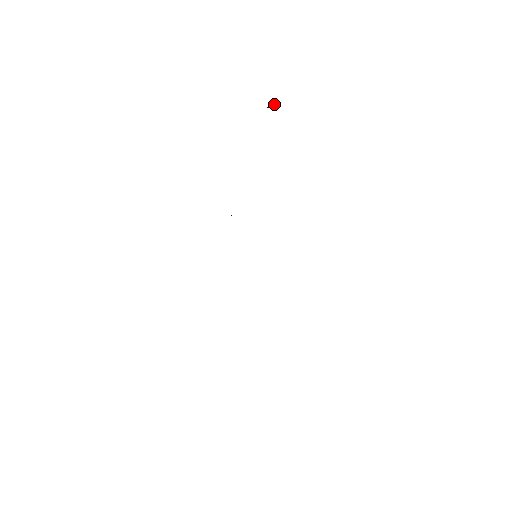
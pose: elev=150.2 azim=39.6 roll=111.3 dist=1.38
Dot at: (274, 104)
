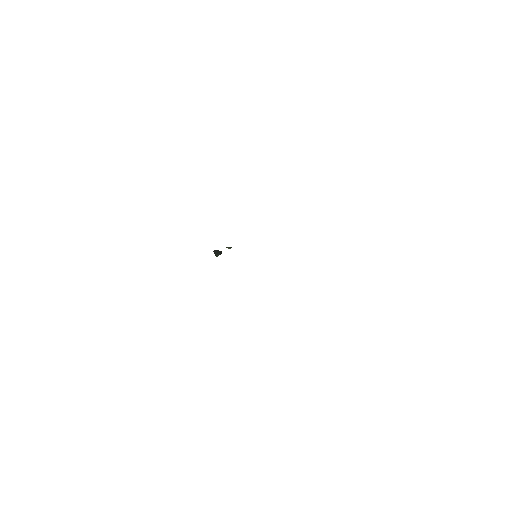
Dot at: occluded
